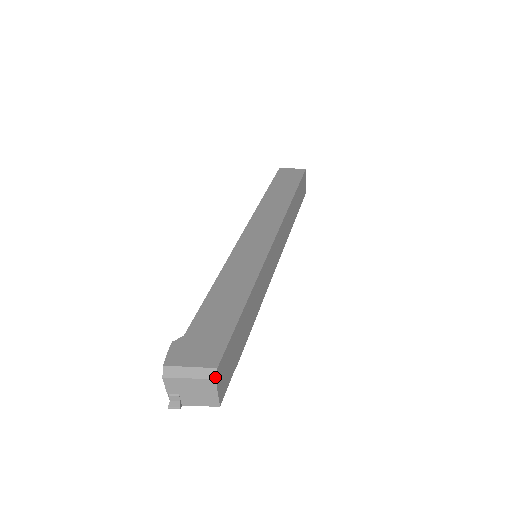
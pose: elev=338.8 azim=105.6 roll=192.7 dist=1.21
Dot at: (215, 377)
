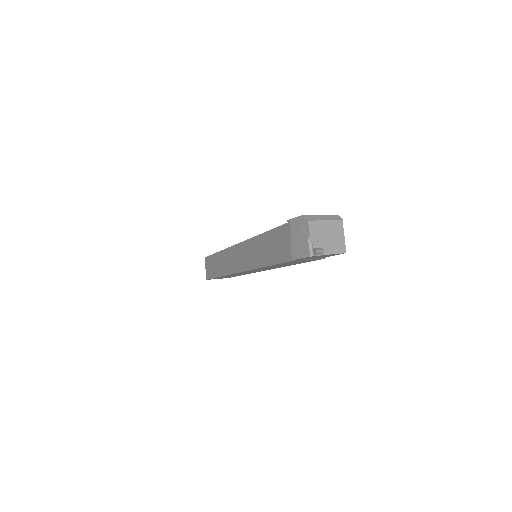
Dot at: (341, 219)
